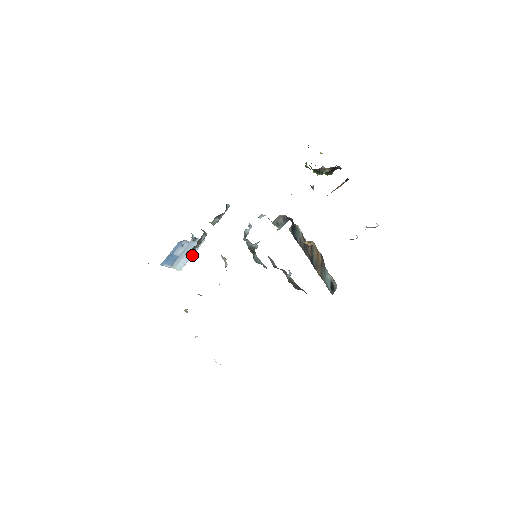
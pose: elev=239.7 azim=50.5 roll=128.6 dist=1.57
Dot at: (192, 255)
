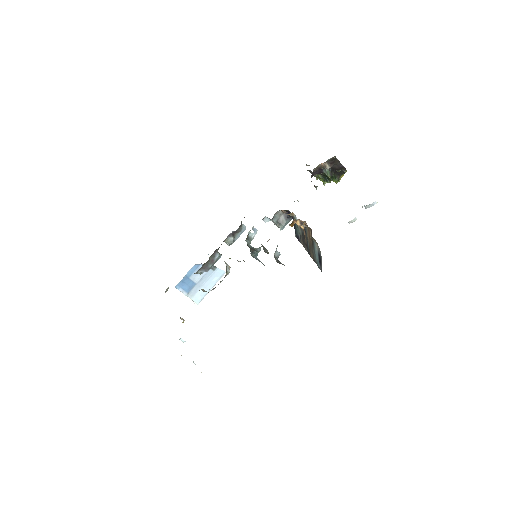
Dot at: (211, 288)
